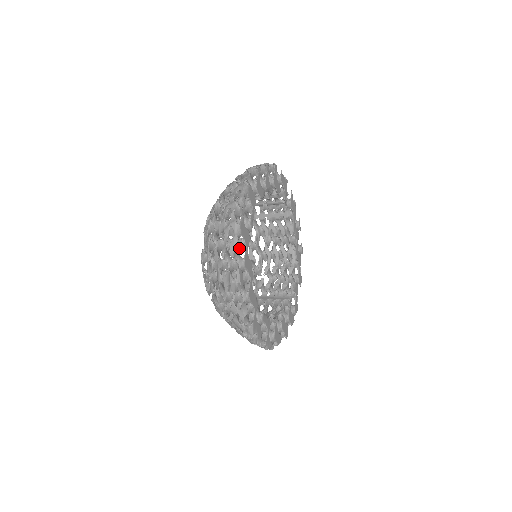
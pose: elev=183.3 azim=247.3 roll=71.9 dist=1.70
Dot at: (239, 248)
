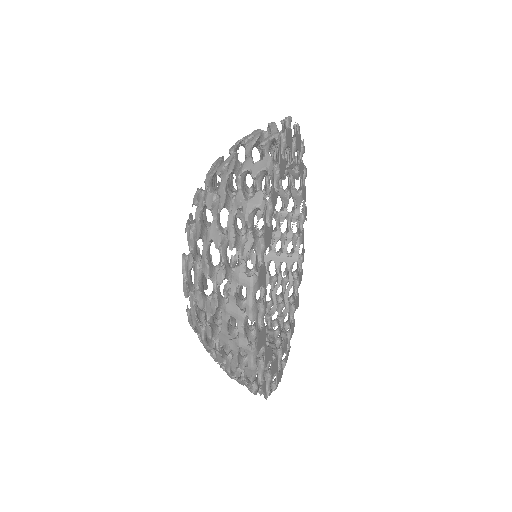
Dot at: occluded
